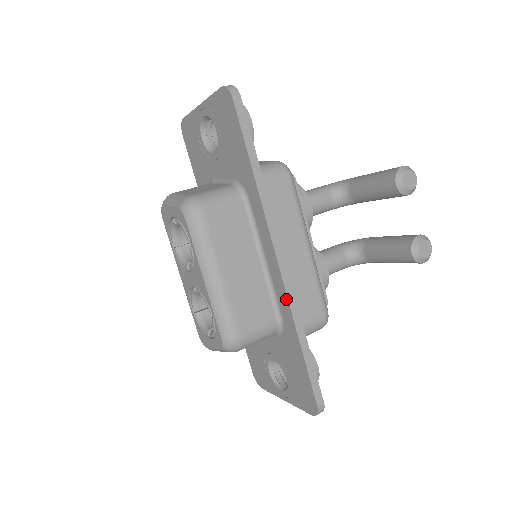
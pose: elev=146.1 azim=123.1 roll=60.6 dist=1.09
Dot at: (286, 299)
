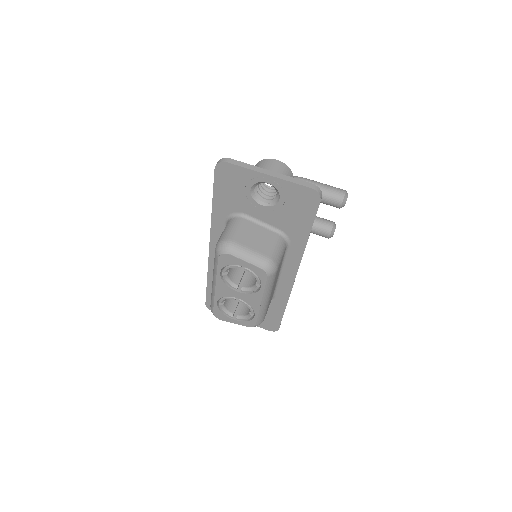
Dot at: (289, 291)
